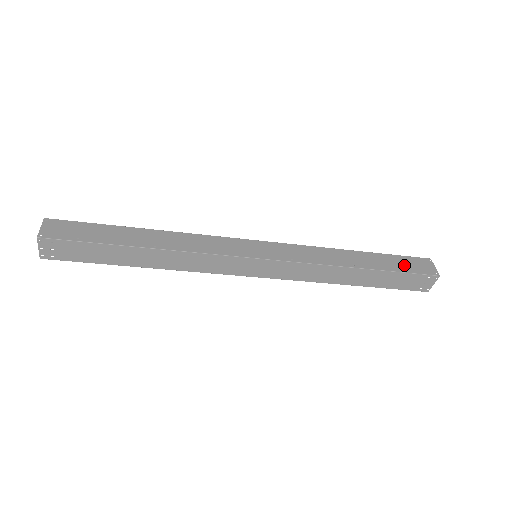
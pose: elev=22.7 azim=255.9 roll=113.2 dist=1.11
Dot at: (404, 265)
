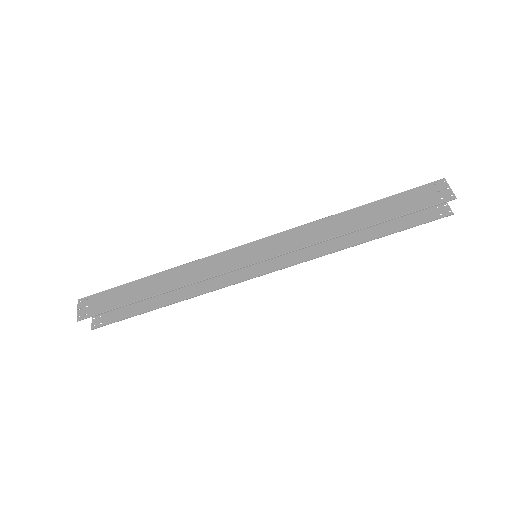
Dot at: occluded
